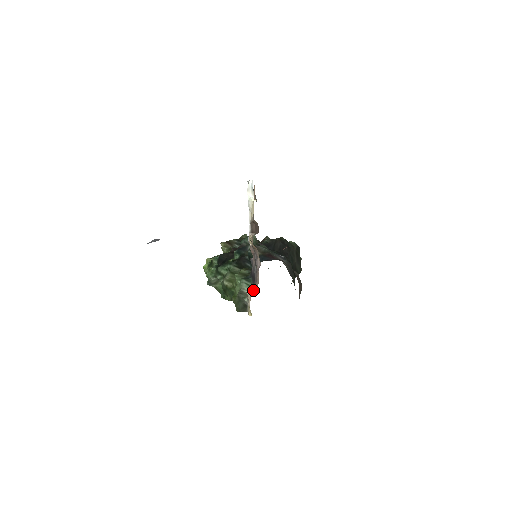
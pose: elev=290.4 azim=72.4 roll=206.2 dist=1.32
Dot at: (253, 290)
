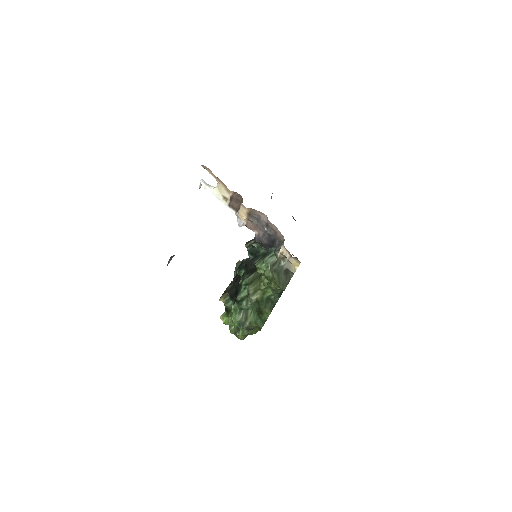
Dot at: (280, 248)
